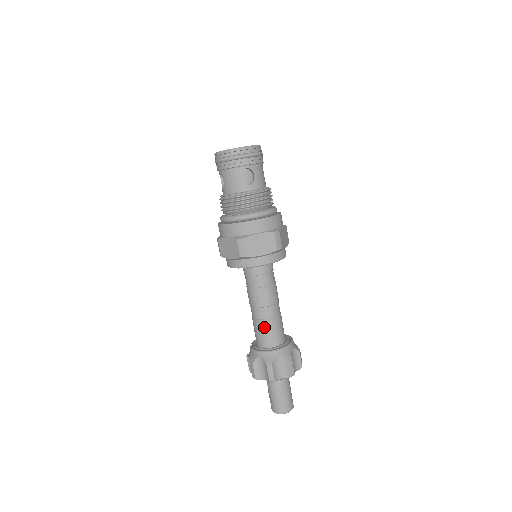
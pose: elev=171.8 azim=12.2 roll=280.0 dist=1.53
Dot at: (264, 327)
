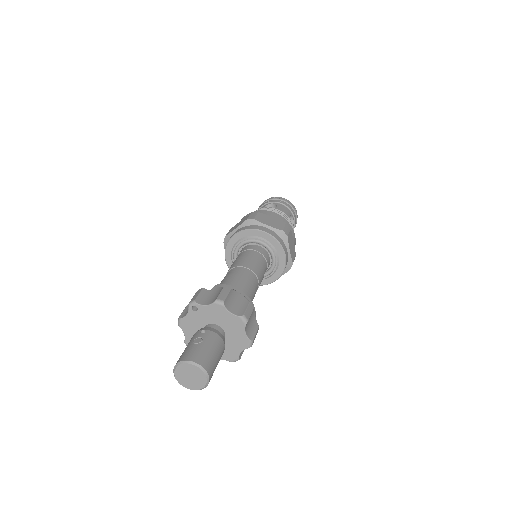
Dot at: (249, 286)
